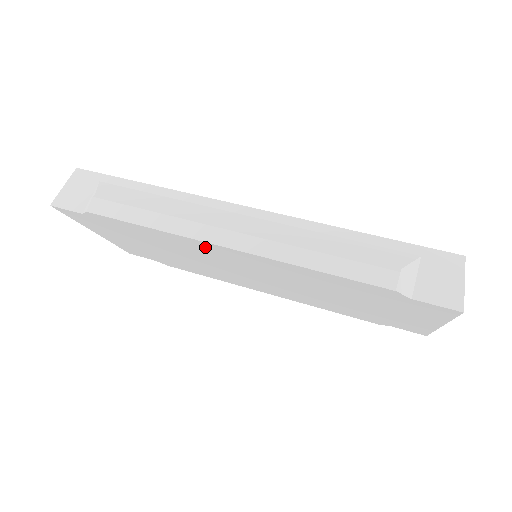
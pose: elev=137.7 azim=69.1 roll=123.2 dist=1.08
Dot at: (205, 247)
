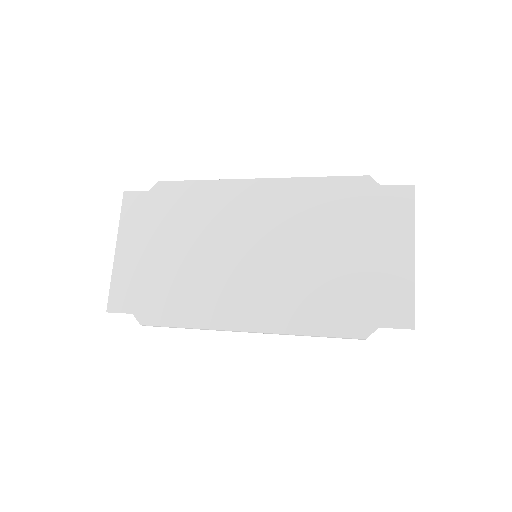
Dot at: (237, 194)
